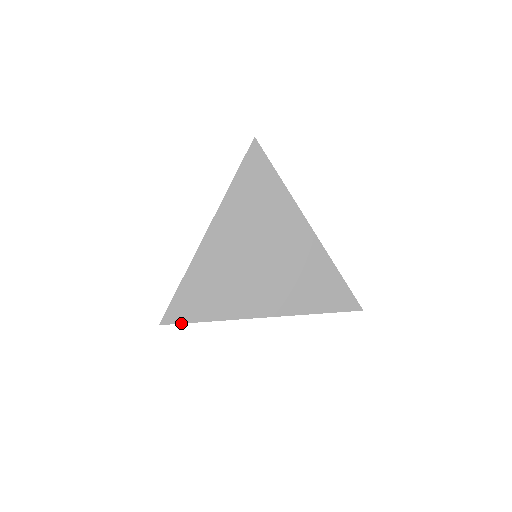
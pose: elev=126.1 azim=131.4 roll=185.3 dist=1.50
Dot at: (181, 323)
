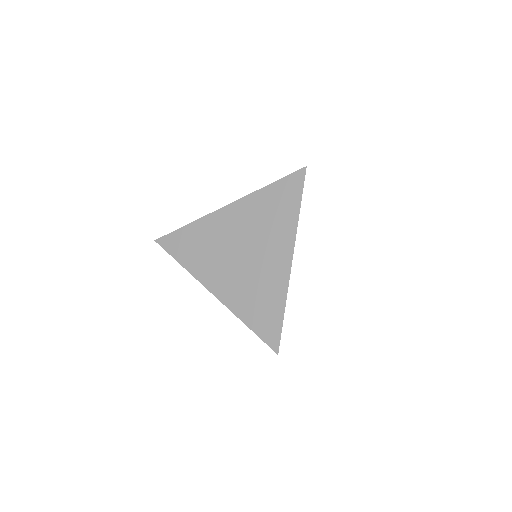
Dot at: (166, 251)
